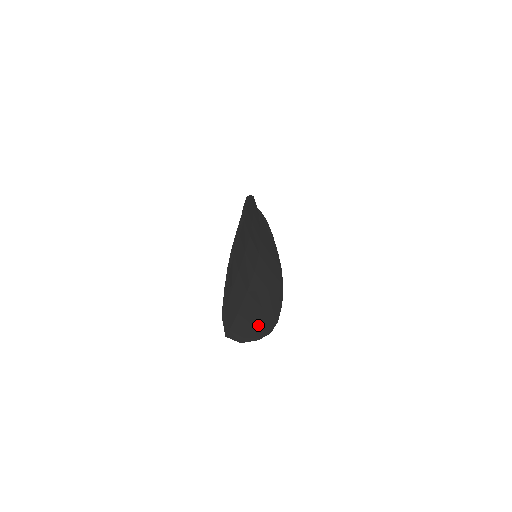
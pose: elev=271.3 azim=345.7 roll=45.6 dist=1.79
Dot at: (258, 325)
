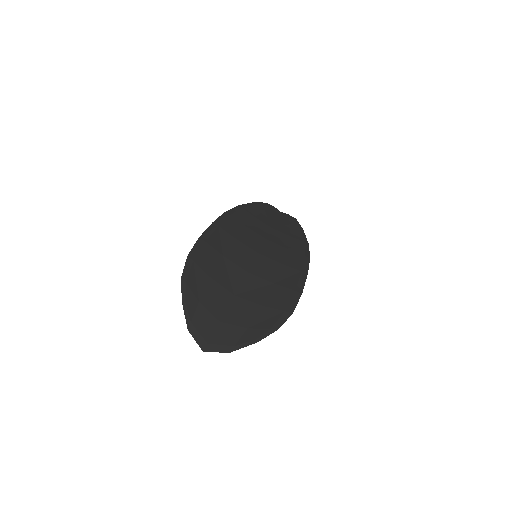
Dot at: (256, 326)
